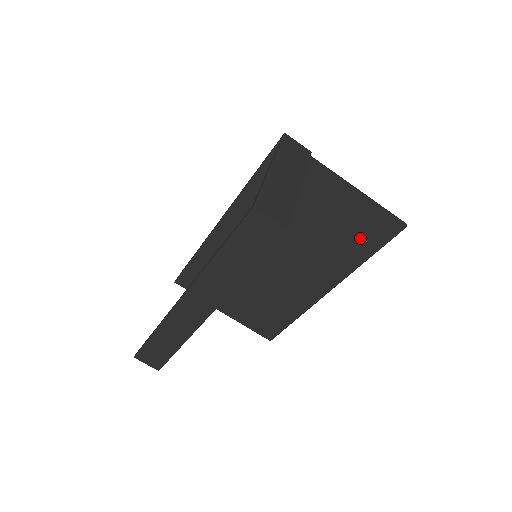
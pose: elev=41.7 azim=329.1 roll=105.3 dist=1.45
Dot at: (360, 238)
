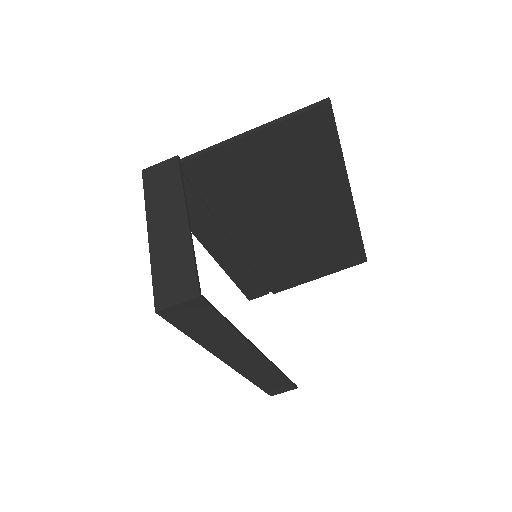
Dot at: (310, 152)
